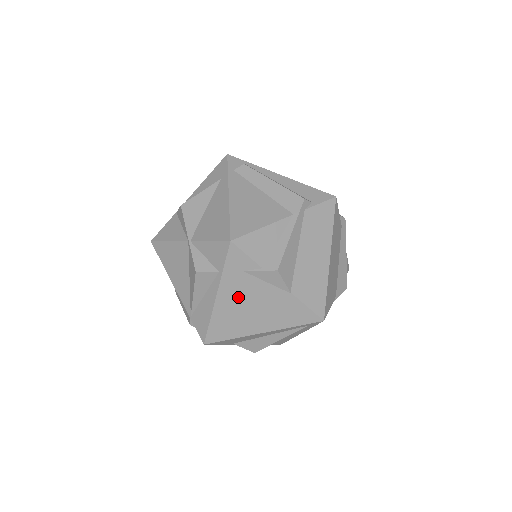
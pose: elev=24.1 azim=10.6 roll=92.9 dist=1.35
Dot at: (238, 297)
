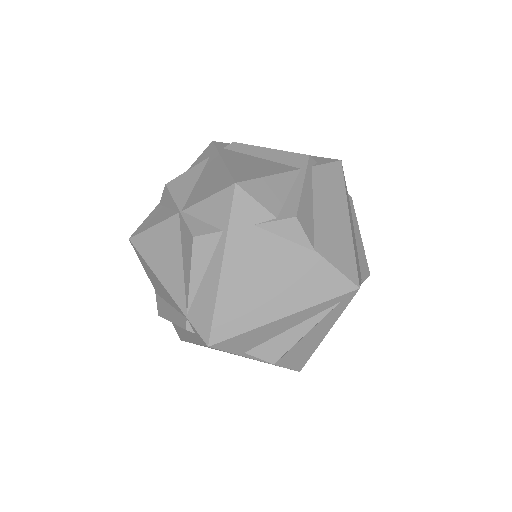
Dot at: (249, 265)
